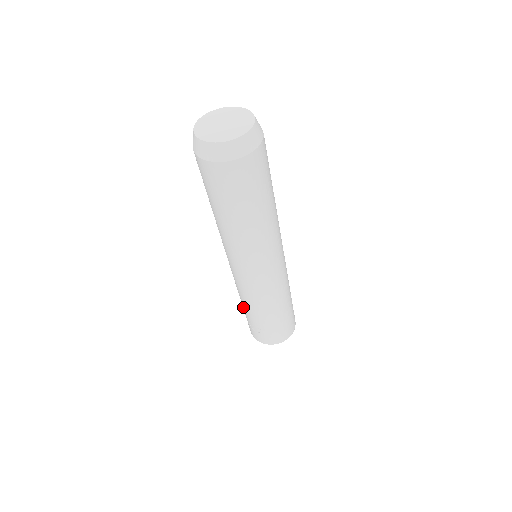
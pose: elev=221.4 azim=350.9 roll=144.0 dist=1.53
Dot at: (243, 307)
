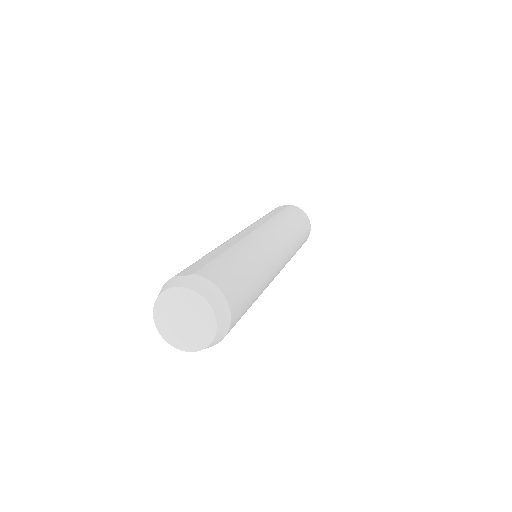
Dot at: occluded
